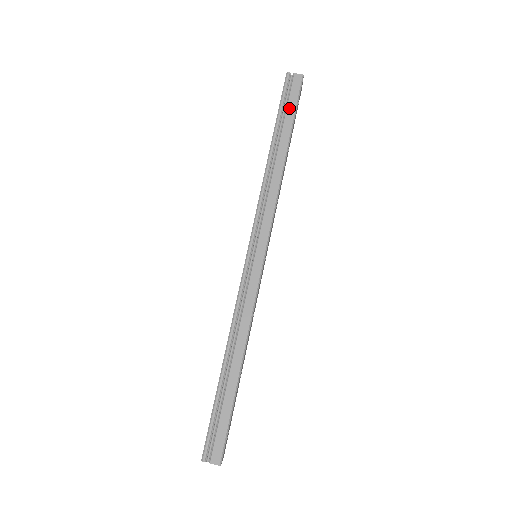
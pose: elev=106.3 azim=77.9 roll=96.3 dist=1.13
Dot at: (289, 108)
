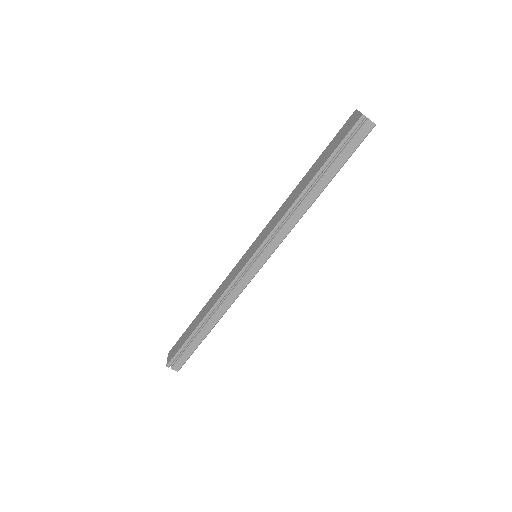
Dot at: (345, 153)
